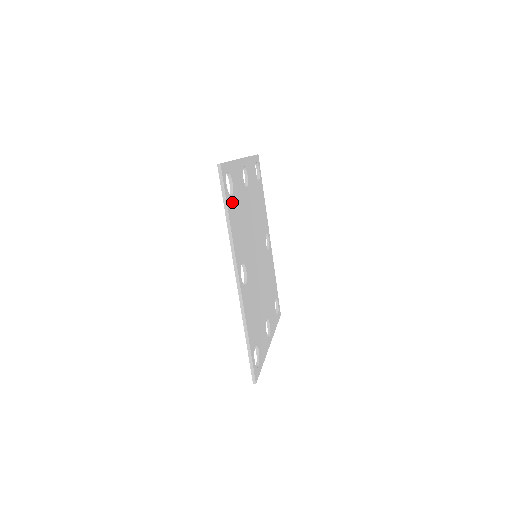
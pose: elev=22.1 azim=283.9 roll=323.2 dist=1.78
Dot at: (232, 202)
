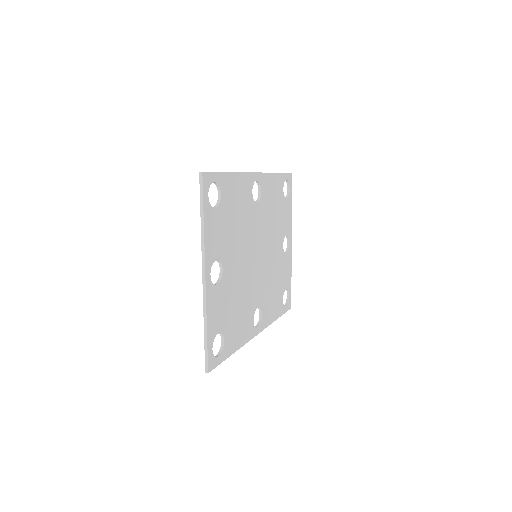
Dot at: (227, 339)
